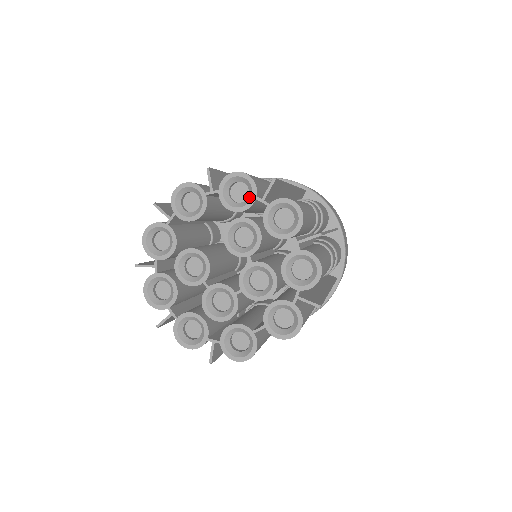
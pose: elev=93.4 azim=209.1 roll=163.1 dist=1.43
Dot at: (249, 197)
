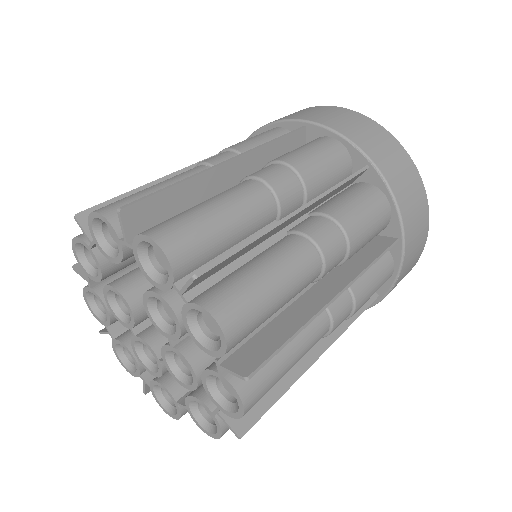
Dot at: (167, 276)
